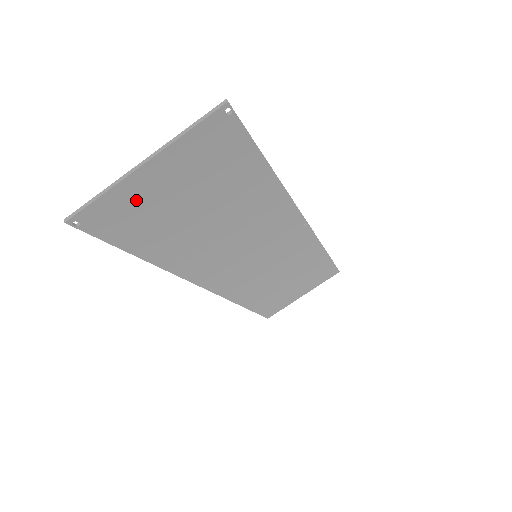
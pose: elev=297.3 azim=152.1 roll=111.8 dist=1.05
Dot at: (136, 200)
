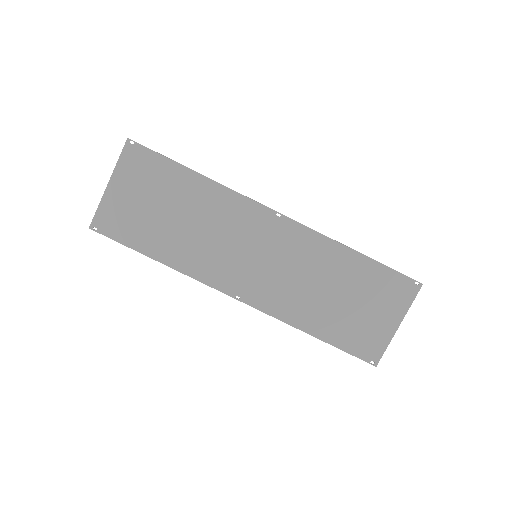
Dot at: (118, 208)
